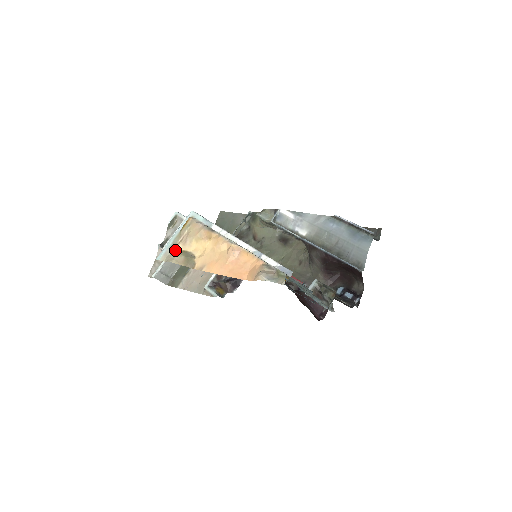
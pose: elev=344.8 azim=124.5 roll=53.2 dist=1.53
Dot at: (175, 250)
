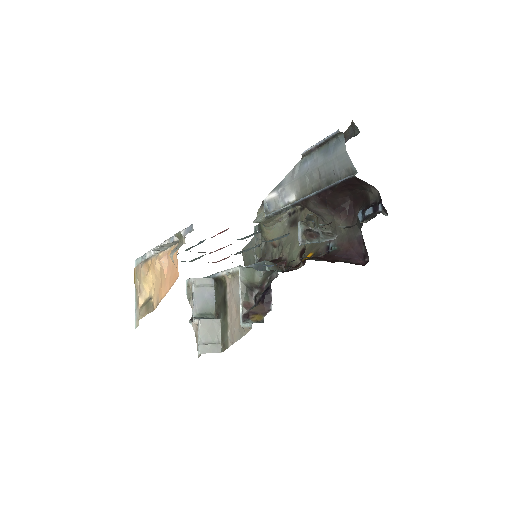
Dot at: (139, 307)
